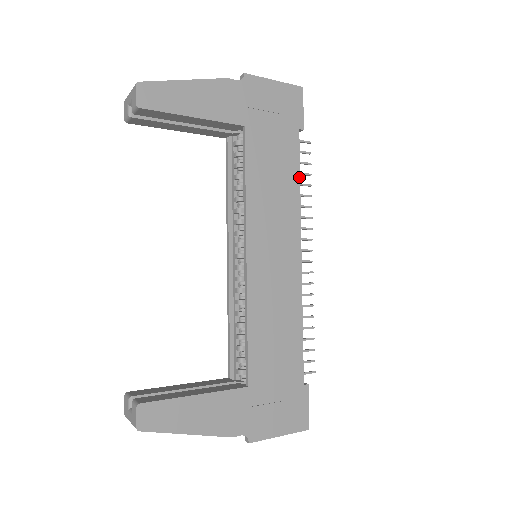
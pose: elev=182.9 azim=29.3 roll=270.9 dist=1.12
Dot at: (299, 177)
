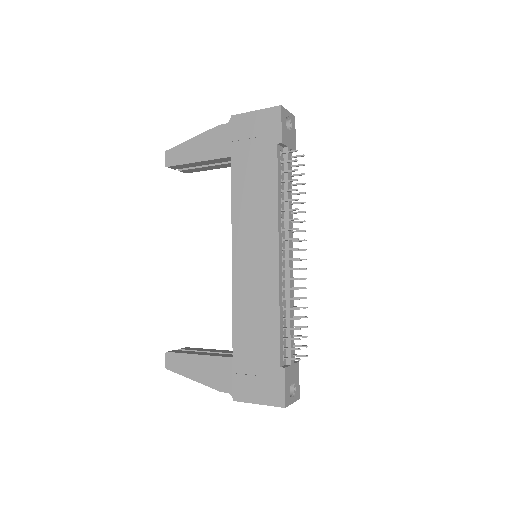
Dot at: (277, 186)
